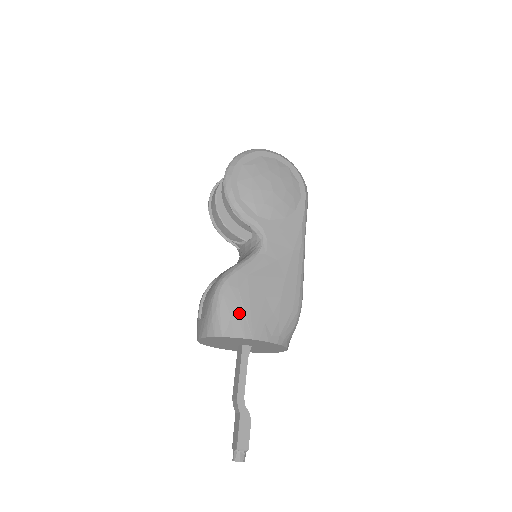
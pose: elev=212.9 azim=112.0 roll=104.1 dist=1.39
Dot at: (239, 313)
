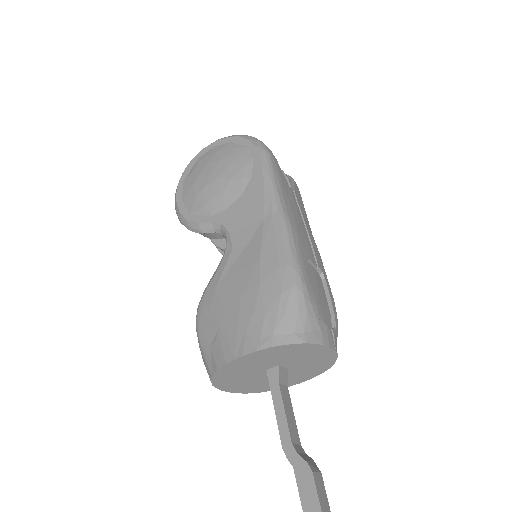
Dot at: (216, 336)
